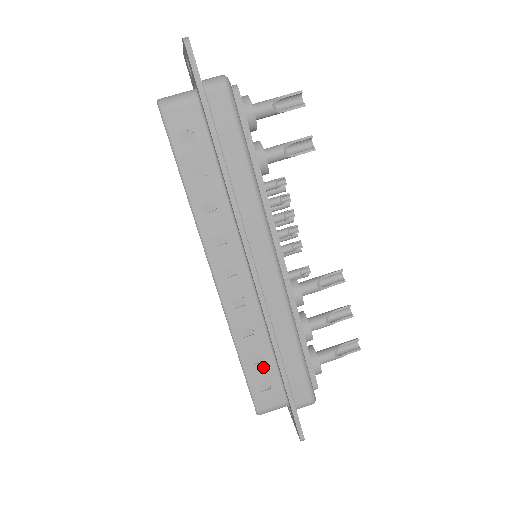
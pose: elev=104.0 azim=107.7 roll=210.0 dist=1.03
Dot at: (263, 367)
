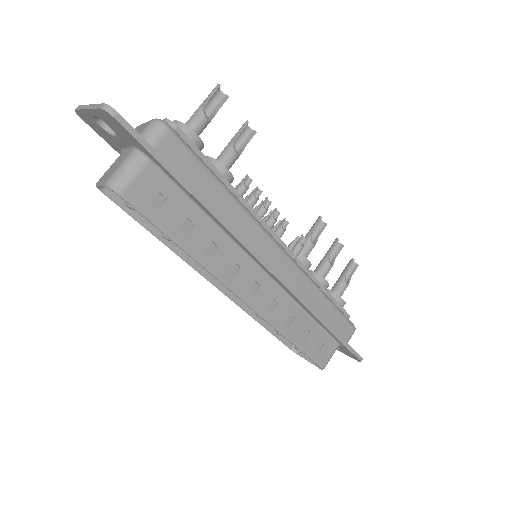
Dot at: (312, 336)
